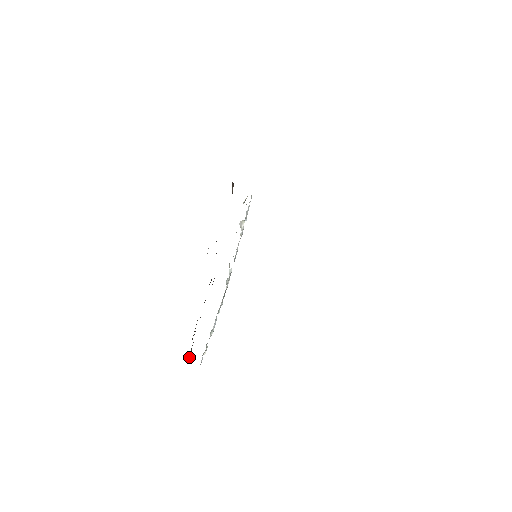
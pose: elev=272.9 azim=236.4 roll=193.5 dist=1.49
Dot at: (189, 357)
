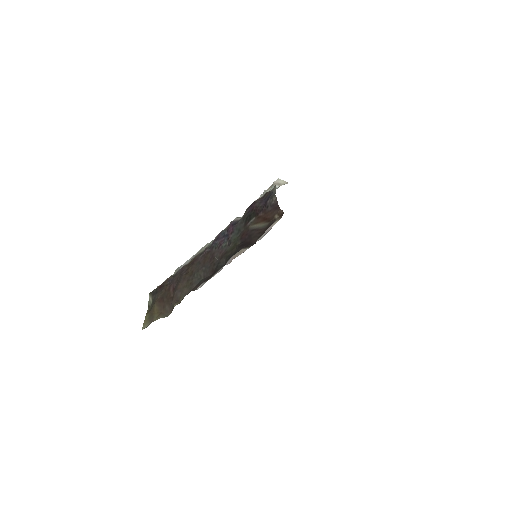
Dot at: (148, 301)
